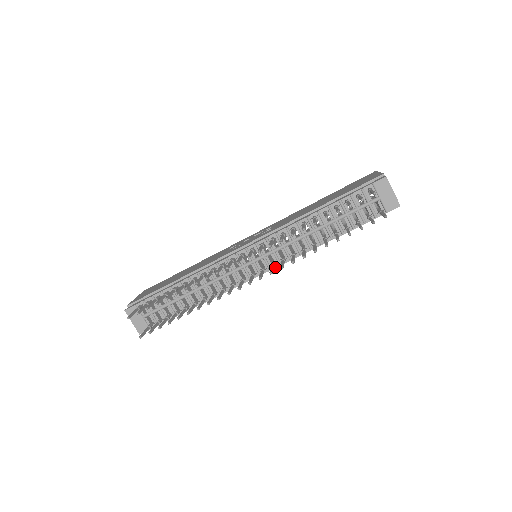
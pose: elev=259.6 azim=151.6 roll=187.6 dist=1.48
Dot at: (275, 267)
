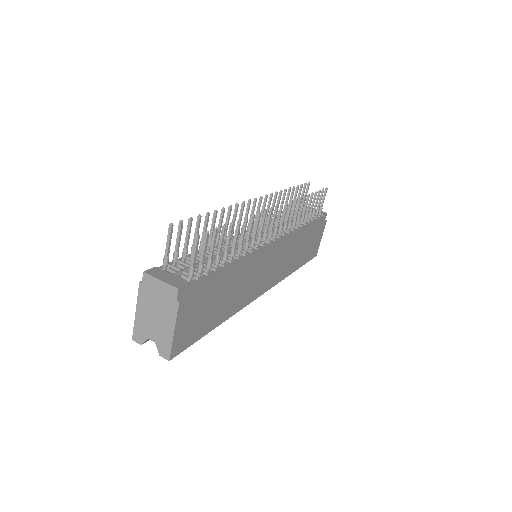
Dot at: (281, 245)
